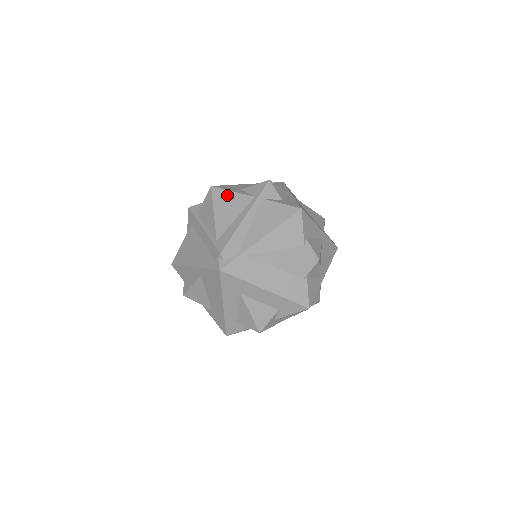
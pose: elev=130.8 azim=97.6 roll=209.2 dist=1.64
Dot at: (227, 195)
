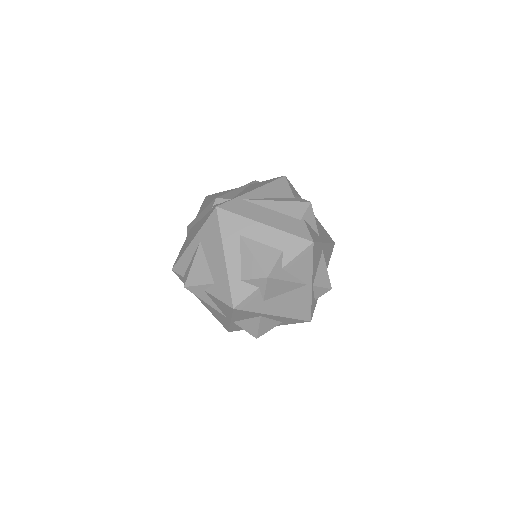
Dot at: (220, 193)
